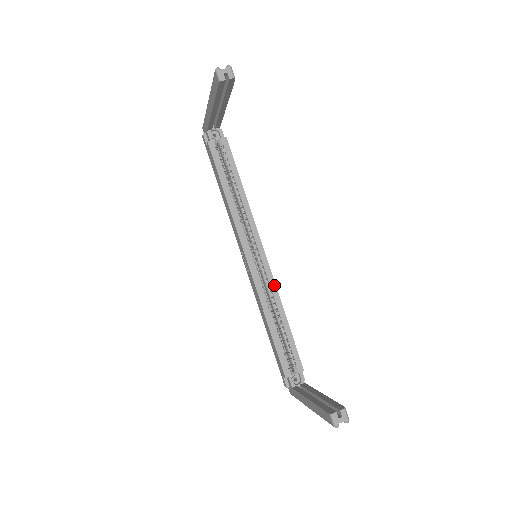
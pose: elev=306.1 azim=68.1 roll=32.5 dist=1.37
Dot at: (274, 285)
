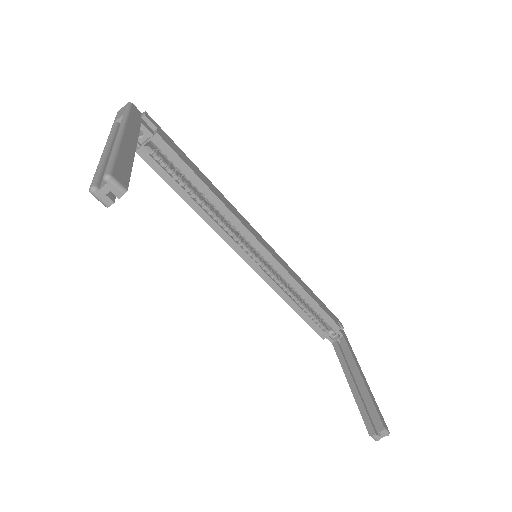
Dot at: (287, 273)
